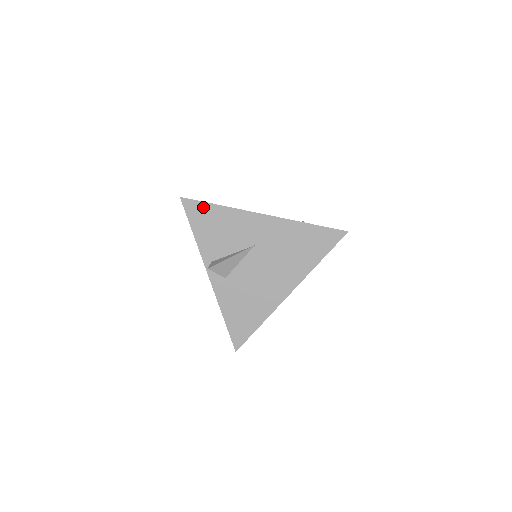
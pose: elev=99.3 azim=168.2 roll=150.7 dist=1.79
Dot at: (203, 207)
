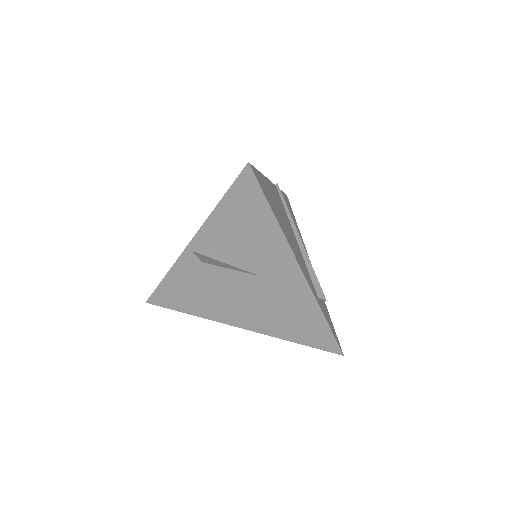
Dot at: (258, 198)
